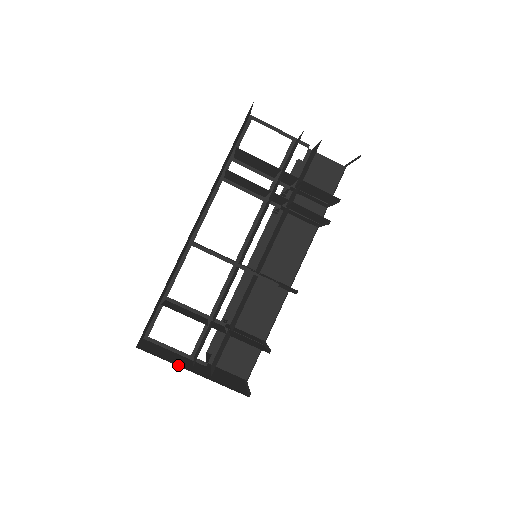
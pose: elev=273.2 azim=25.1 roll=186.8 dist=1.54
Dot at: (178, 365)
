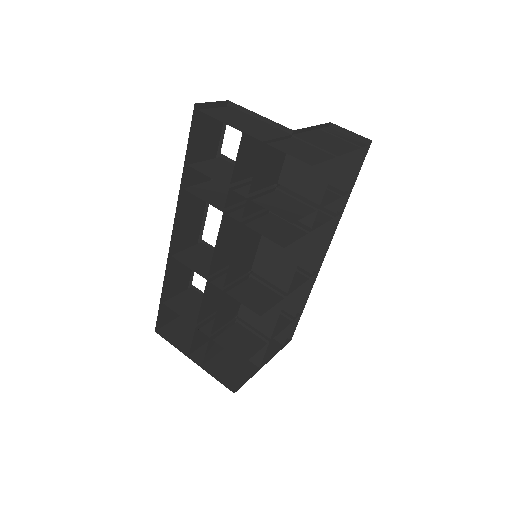
Dot at: (183, 352)
